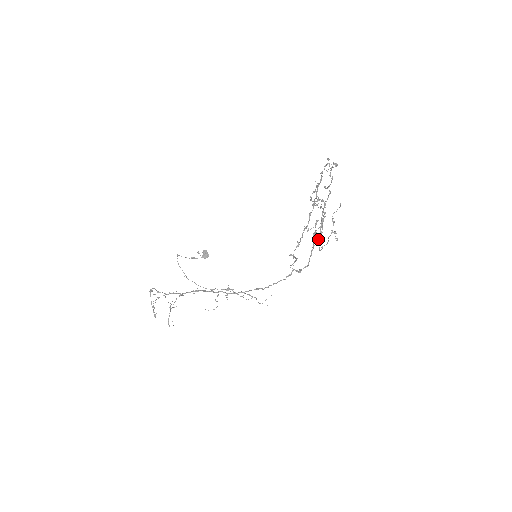
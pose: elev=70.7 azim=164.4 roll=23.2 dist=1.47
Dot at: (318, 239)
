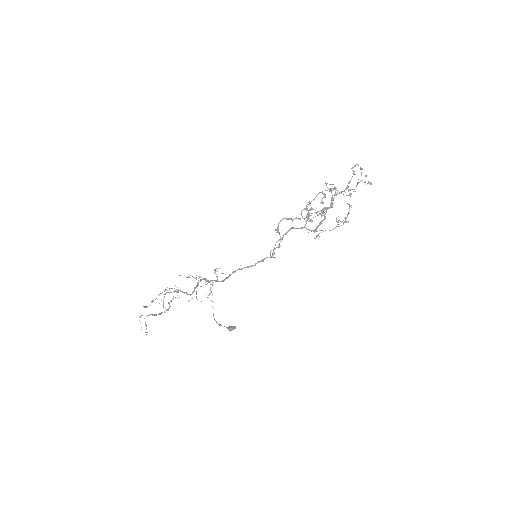
Dot at: (314, 230)
